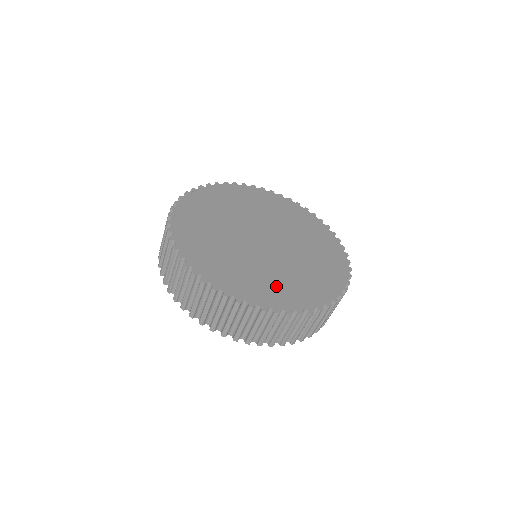
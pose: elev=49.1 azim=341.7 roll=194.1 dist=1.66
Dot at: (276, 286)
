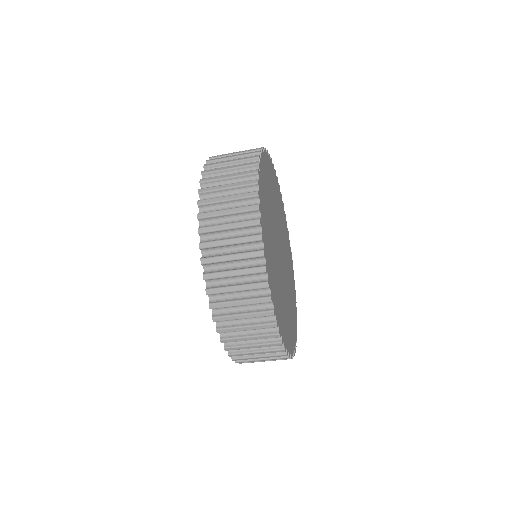
Dot at: occluded
